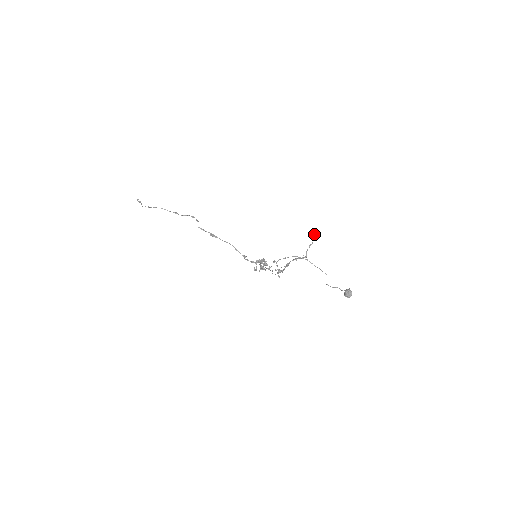
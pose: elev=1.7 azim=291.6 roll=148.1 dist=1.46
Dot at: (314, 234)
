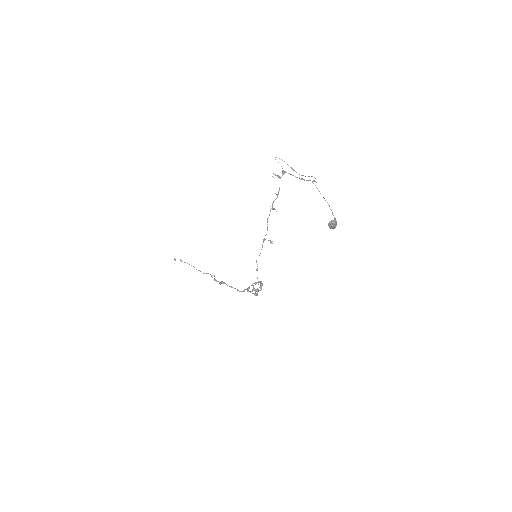
Dot at: (314, 180)
